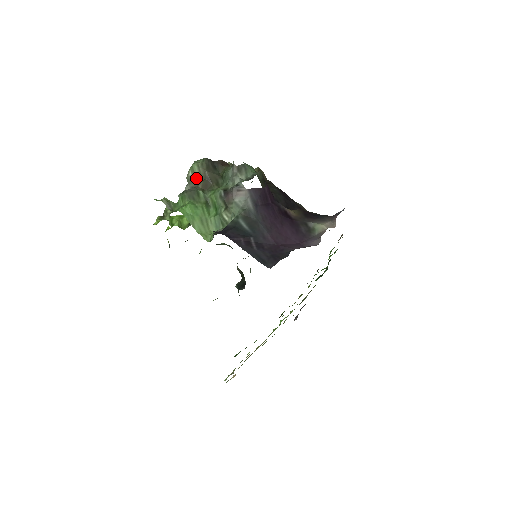
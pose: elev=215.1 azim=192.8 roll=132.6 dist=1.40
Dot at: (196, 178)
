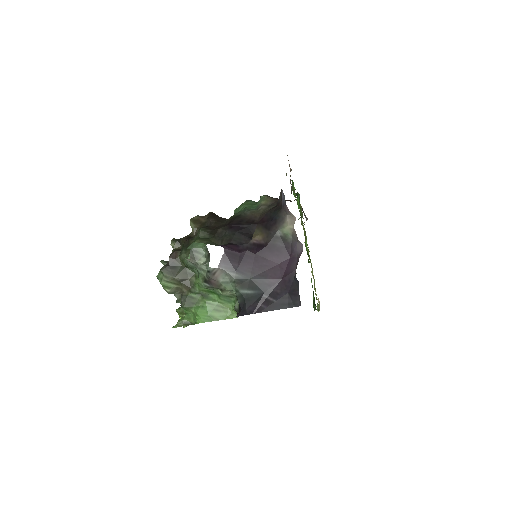
Dot at: (175, 288)
